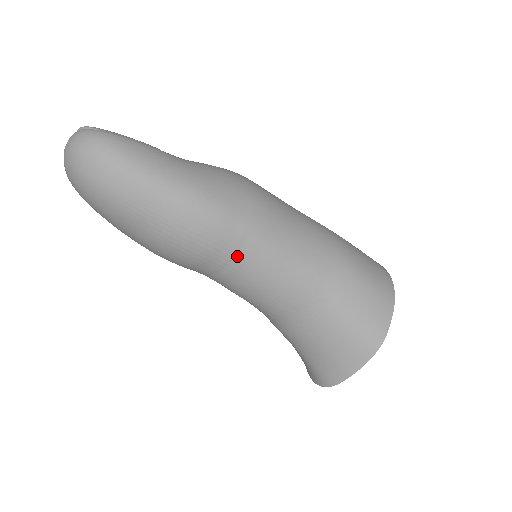
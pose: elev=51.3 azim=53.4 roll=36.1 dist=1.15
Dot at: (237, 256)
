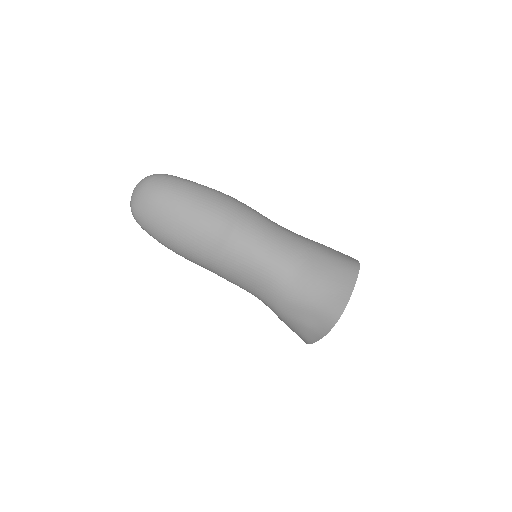
Dot at: (249, 221)
